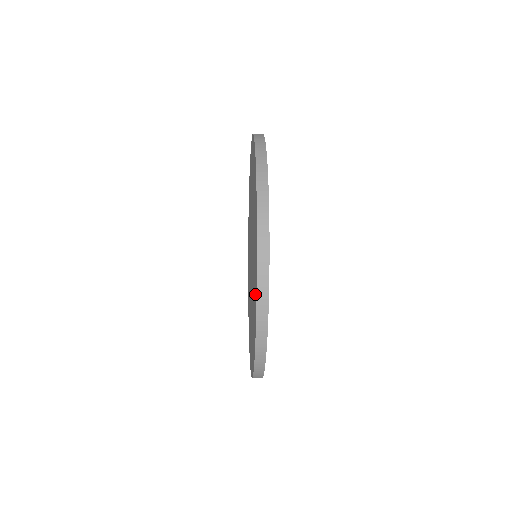
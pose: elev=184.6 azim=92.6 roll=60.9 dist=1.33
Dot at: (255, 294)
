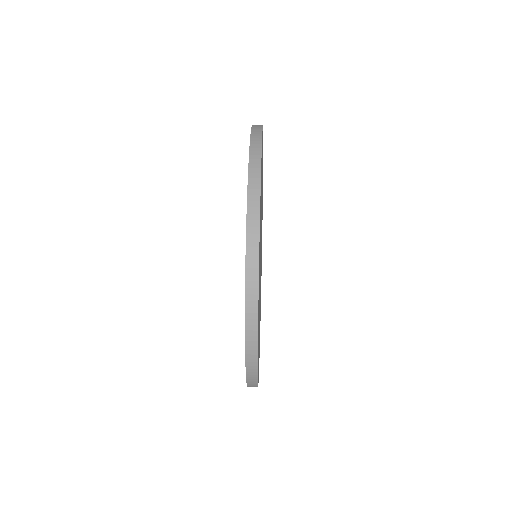
Dot at: occluded
